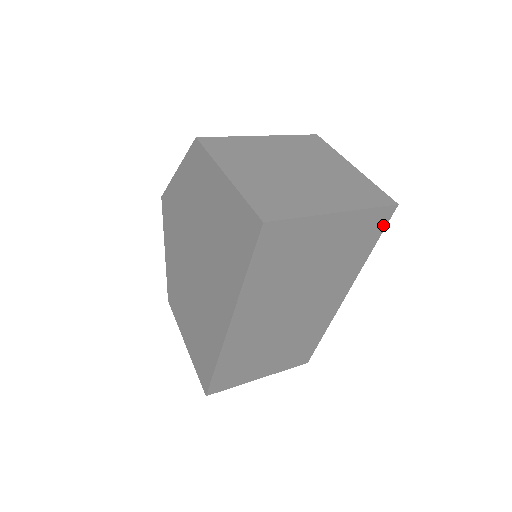
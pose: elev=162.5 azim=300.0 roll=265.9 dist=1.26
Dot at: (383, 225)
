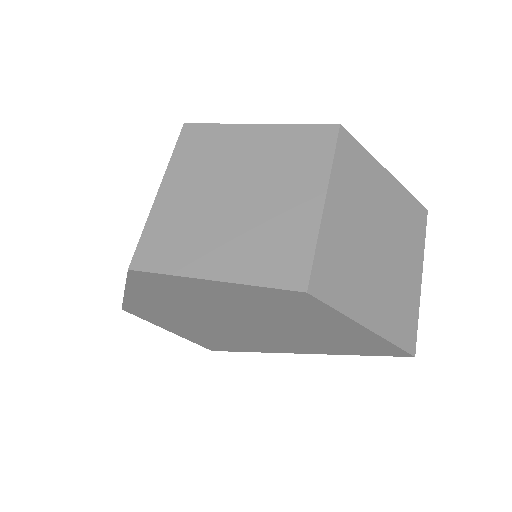
Dot at: occluded
